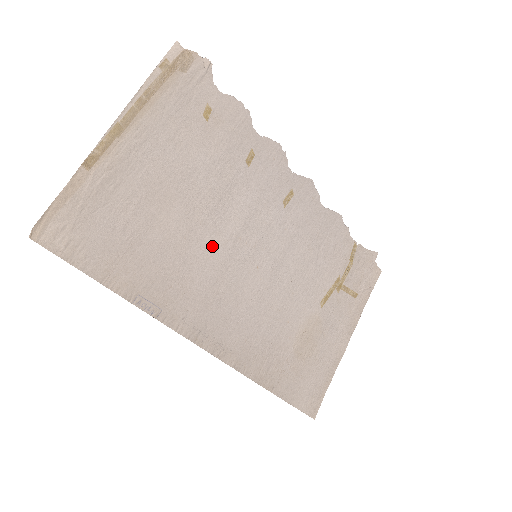
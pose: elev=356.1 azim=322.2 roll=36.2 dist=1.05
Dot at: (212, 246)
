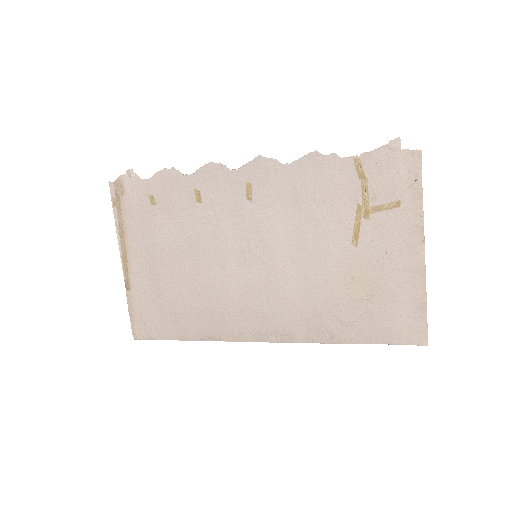
Dot at: (219, 275)
